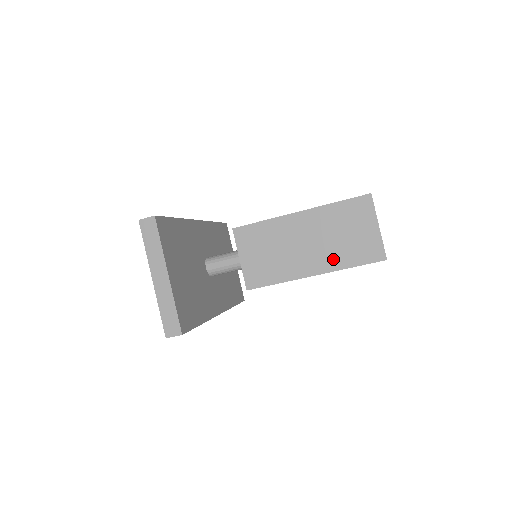
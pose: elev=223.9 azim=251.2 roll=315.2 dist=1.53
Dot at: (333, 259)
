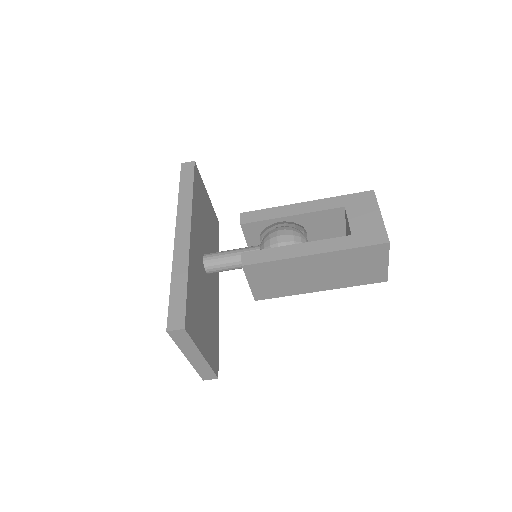
Dot at: (340, 282)
